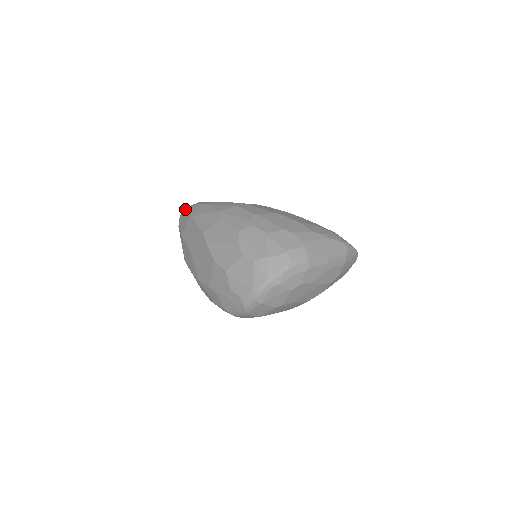
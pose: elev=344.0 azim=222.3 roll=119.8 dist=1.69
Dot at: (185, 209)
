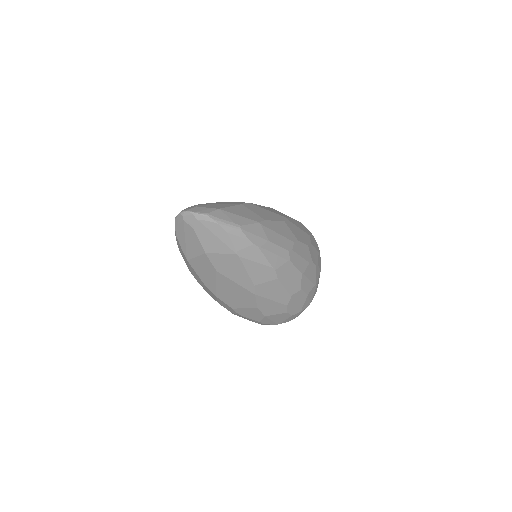
Dot at: (216, 225)
